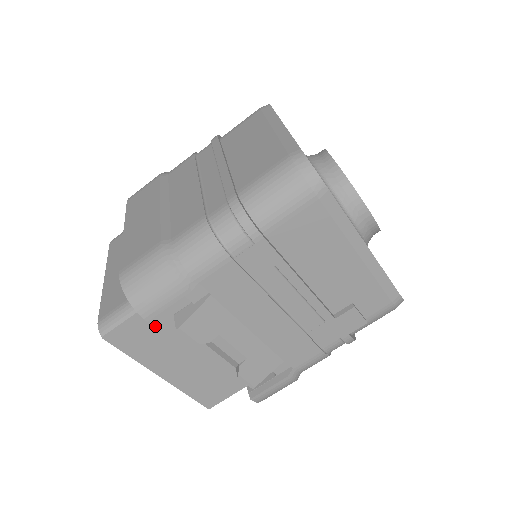
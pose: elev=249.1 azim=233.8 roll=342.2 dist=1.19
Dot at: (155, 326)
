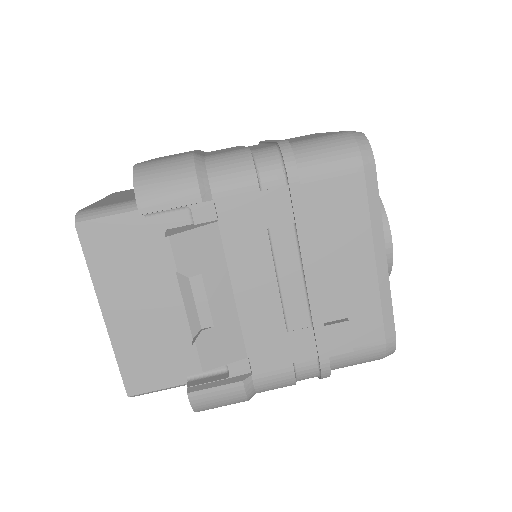
Dot at: (137, 240)
